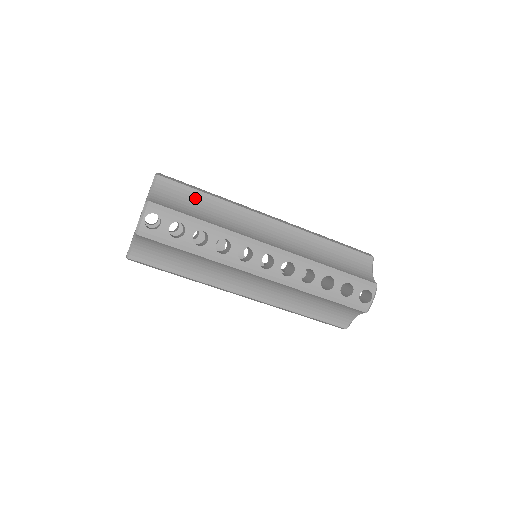
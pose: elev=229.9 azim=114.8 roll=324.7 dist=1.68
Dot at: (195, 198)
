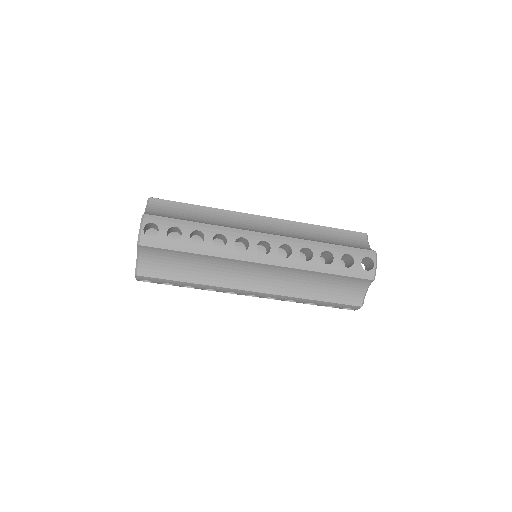
Dot at: (187, 210)
